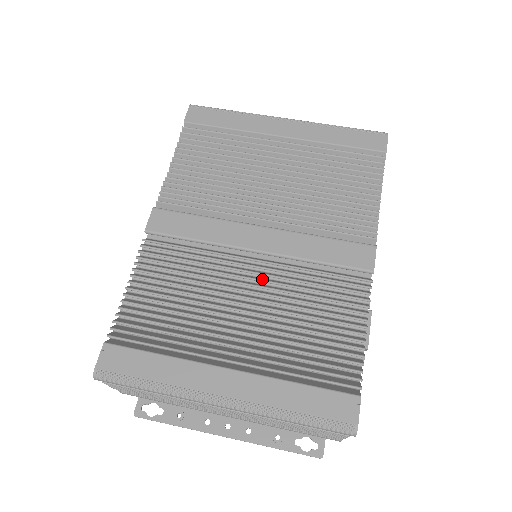
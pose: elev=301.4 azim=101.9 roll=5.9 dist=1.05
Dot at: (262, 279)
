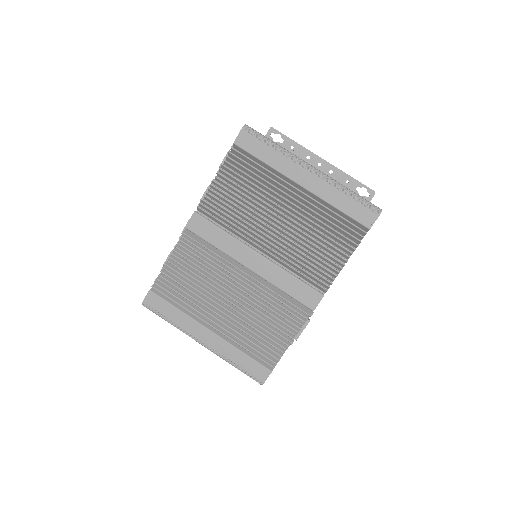
Dot at: (246, 287)
